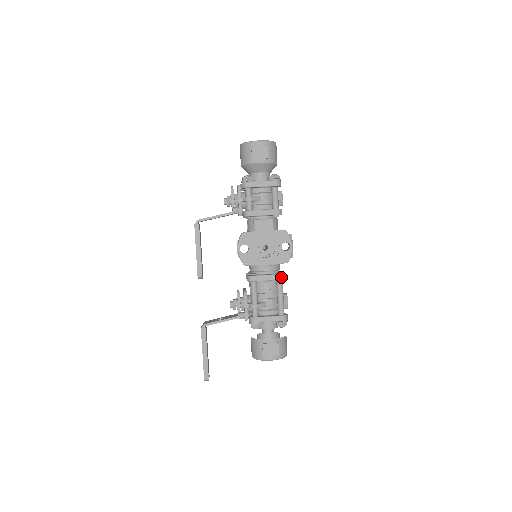
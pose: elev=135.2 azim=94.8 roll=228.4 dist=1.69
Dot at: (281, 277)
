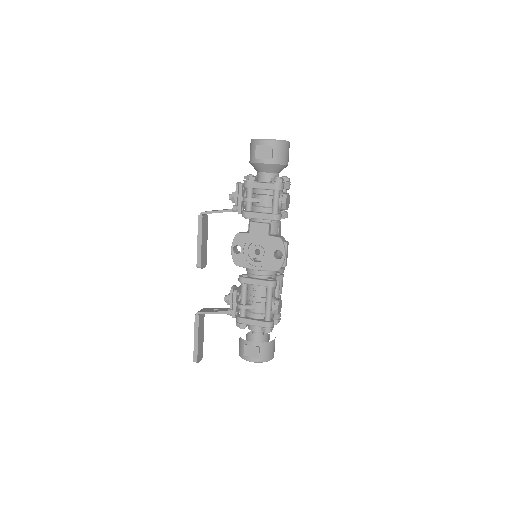
Dot at: (269, 284)
